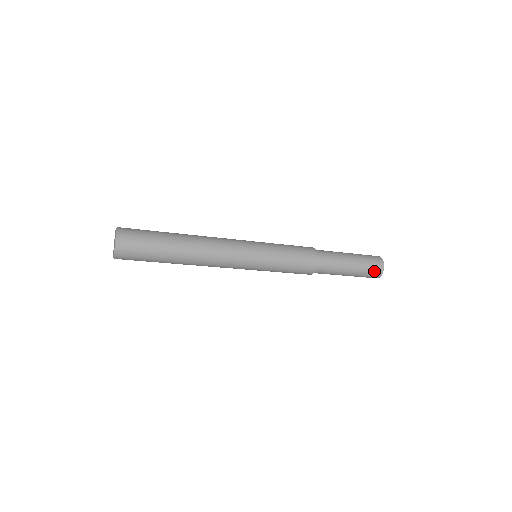
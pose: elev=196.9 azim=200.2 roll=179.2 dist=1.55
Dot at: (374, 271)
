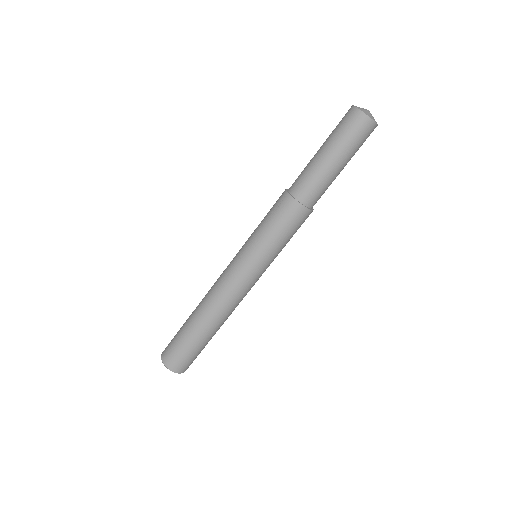
Dot at: (367, 137)
